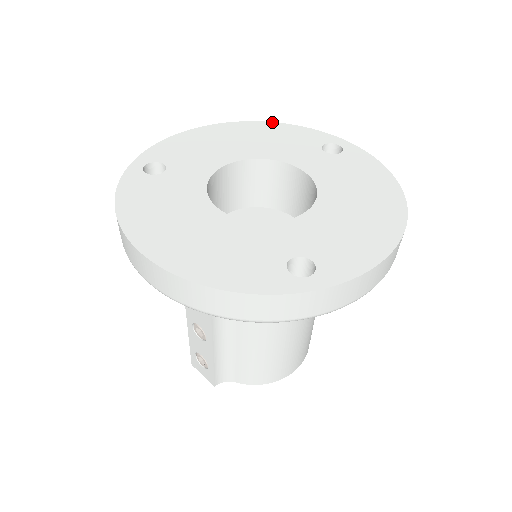
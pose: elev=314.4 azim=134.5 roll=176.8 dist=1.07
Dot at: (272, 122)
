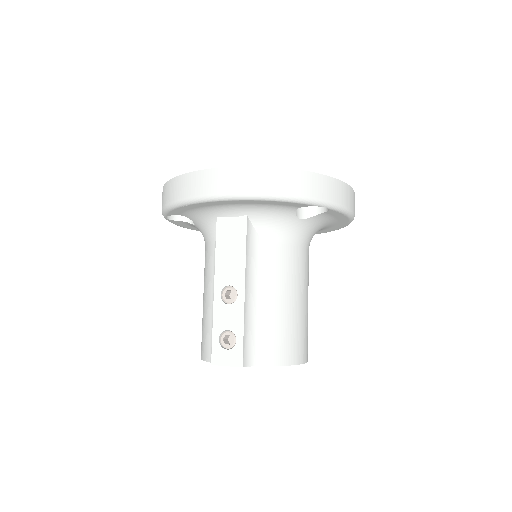
Dot at: occluded
